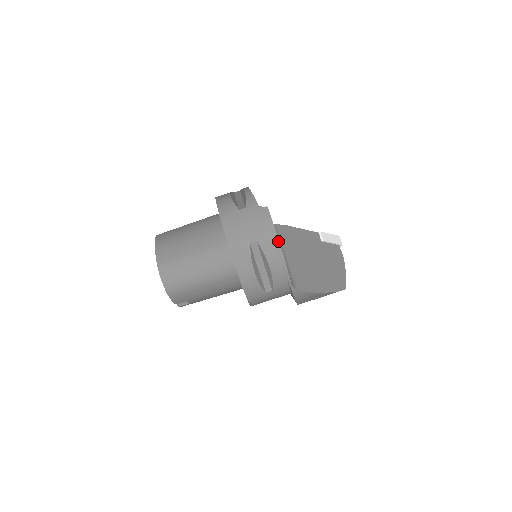
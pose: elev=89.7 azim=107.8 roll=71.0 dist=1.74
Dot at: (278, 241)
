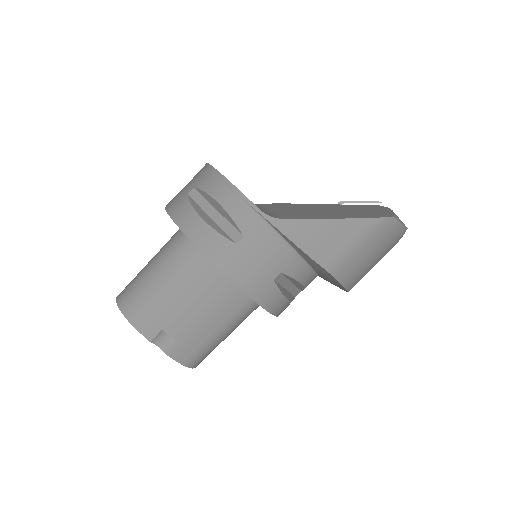
Dot at: (215, 170)
